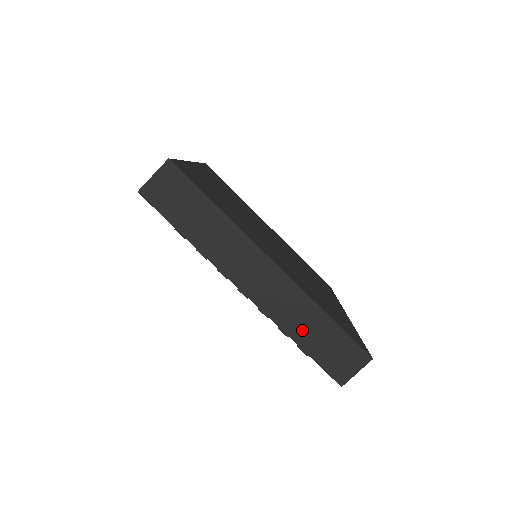
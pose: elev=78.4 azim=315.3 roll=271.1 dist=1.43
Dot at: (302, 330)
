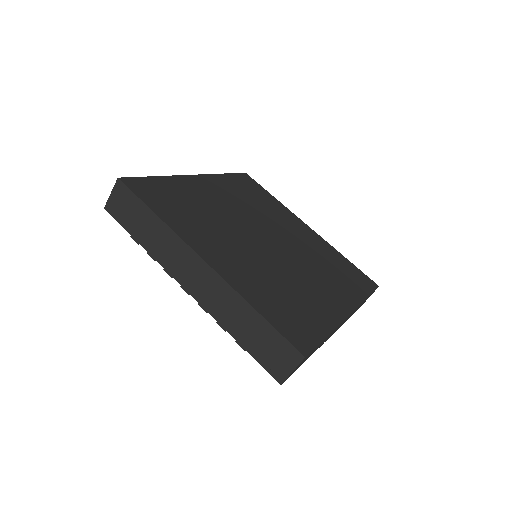
Dot at: (236, 325)
